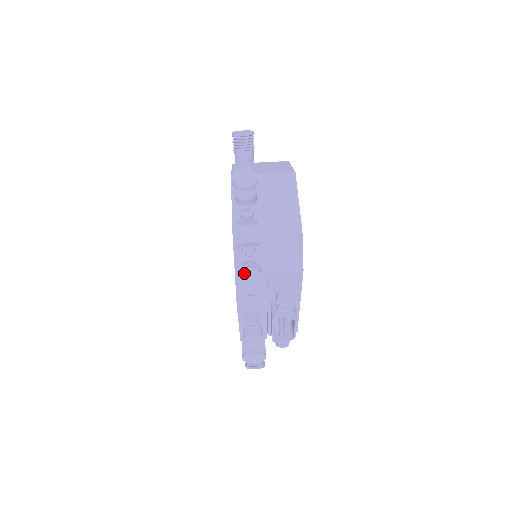
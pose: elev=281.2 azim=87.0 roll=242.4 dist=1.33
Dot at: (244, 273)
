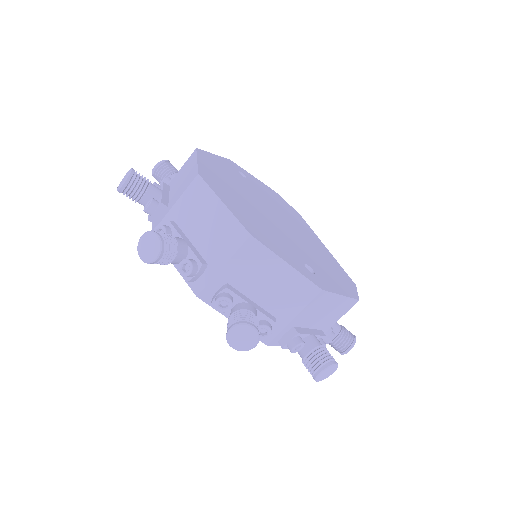
Dot at: (346, 352)
